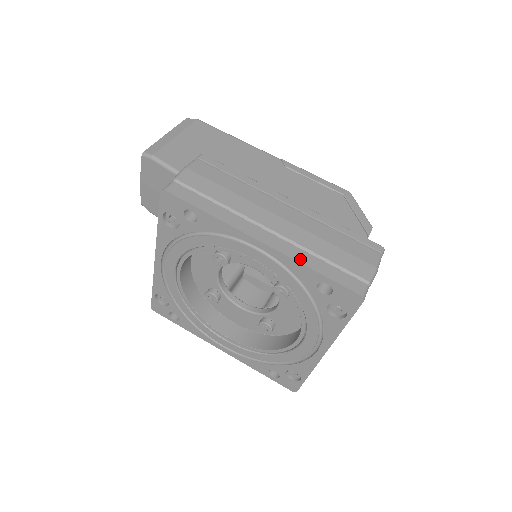
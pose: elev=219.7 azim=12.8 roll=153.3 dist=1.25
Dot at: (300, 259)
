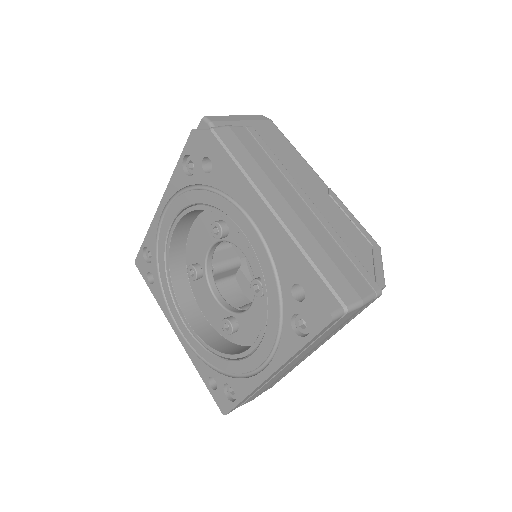
Dot at: (288, 249)
